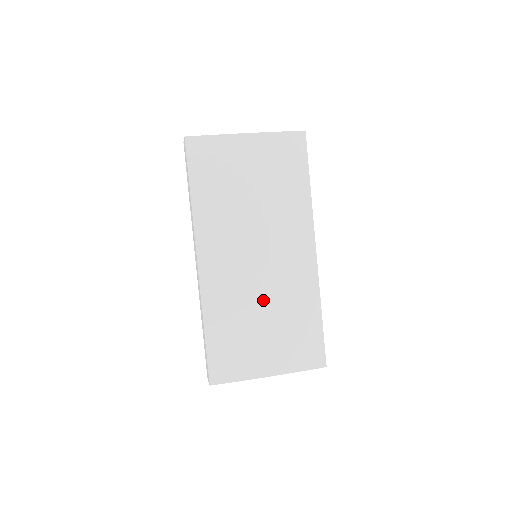
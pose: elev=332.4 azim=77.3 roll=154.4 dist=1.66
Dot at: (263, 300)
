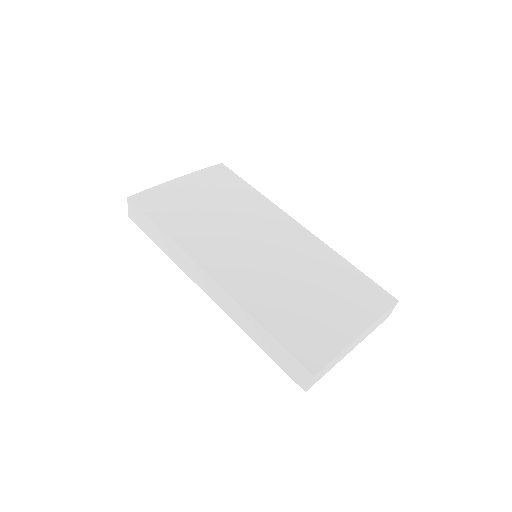
Dot at: (293, 275)
